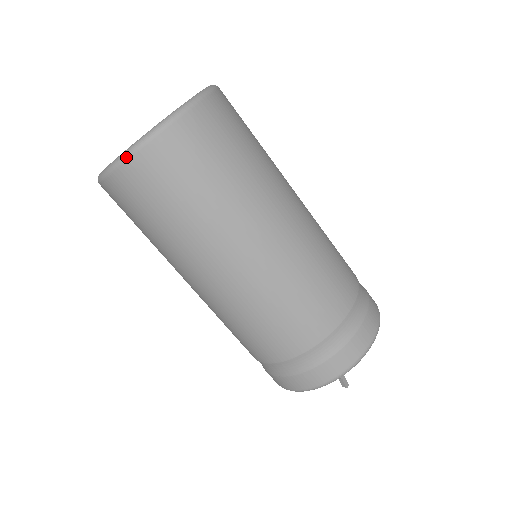
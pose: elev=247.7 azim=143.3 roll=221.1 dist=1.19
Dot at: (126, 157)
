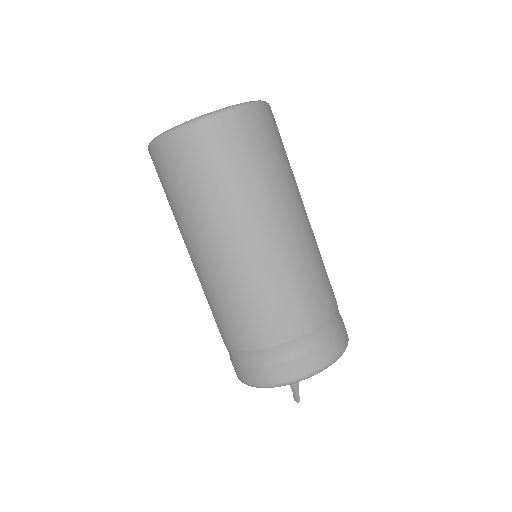
Dot at: (175, 130)
